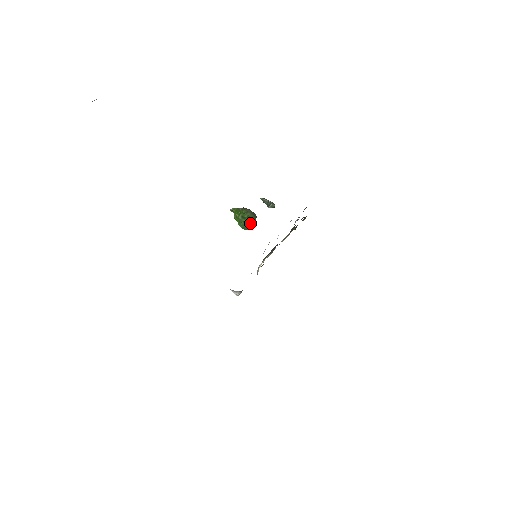
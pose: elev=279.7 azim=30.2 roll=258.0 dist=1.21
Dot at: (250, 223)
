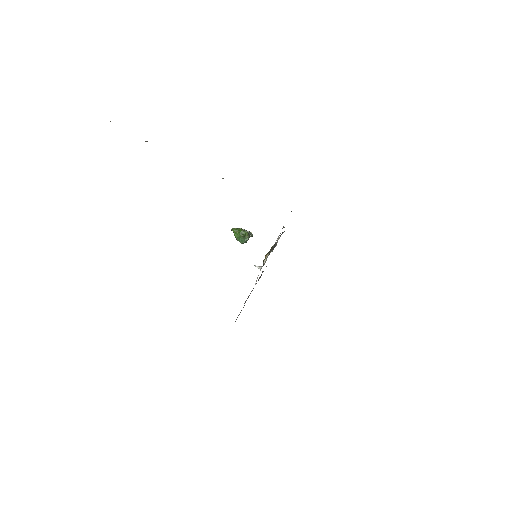
Dot at: (248, 237)
